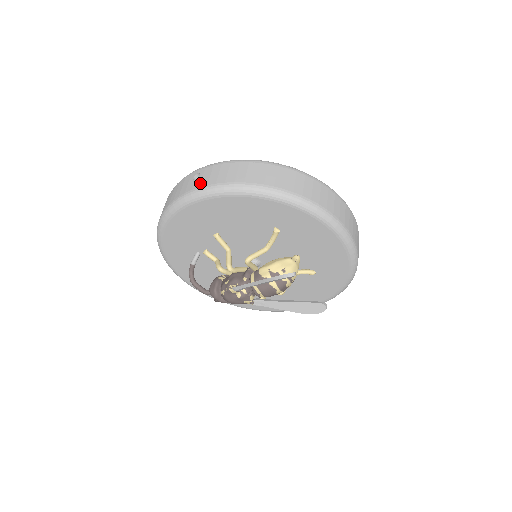
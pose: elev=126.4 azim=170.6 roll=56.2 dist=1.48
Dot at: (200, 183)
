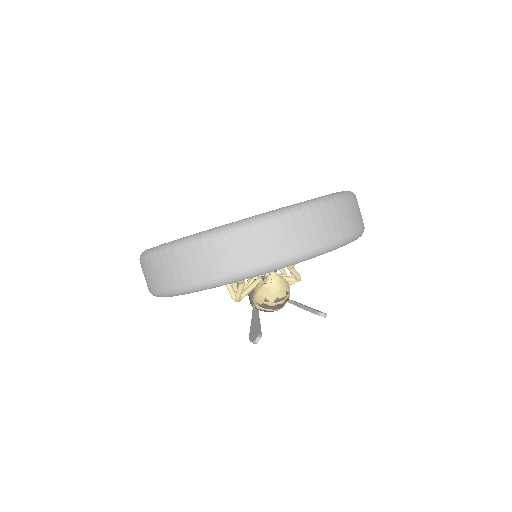
Dot at: occluded
